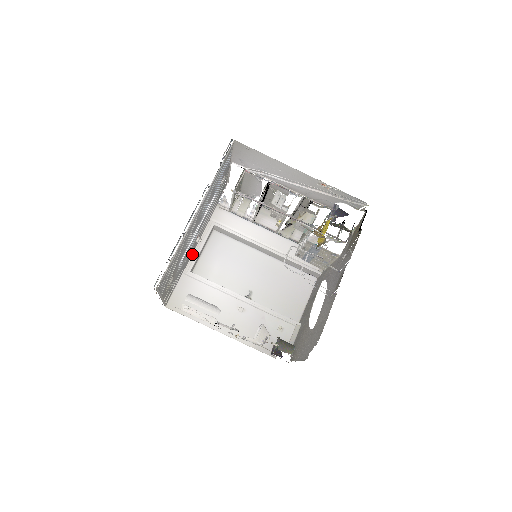
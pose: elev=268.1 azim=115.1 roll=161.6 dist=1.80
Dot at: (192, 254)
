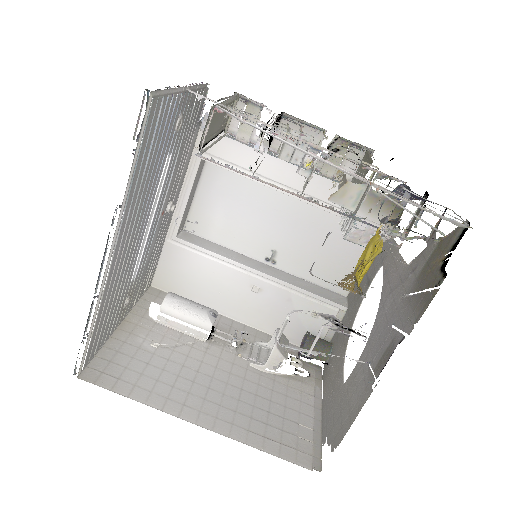
Dot at: (174, 211)
